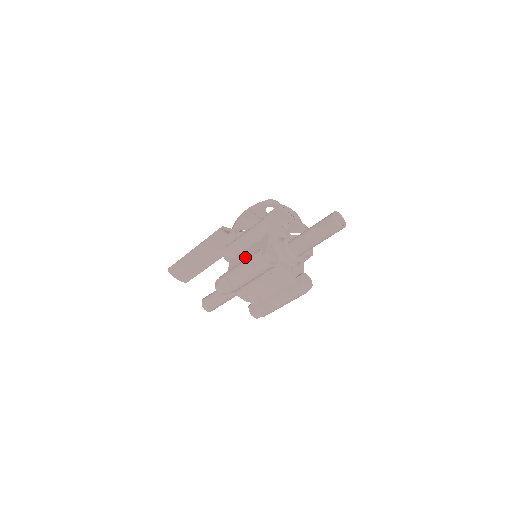
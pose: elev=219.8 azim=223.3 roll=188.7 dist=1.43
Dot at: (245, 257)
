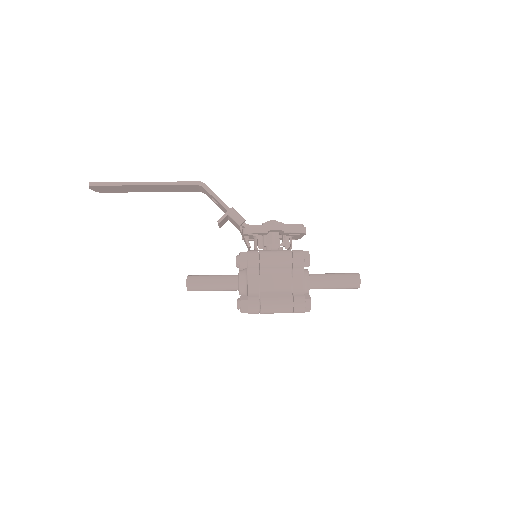
Dot at: (273, 285)
